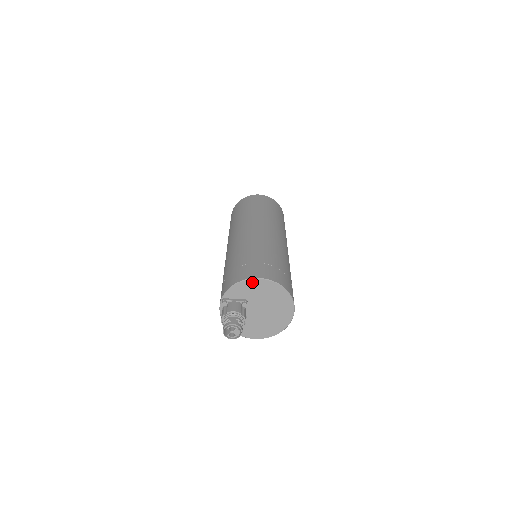
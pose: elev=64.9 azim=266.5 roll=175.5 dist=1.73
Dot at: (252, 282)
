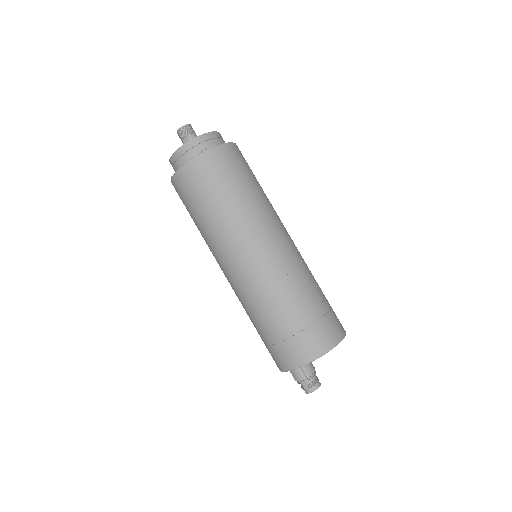
Dot at: (293, 369)
